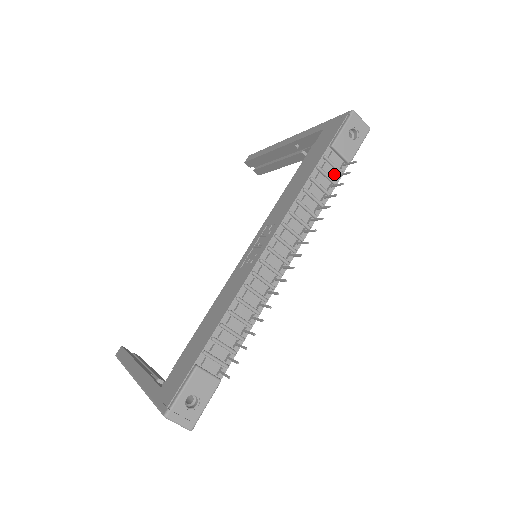
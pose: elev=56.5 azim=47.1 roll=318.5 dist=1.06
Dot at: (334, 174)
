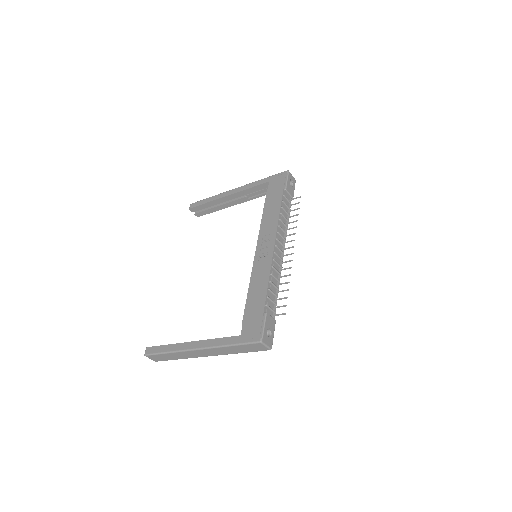
Dot at: (288, 205)
